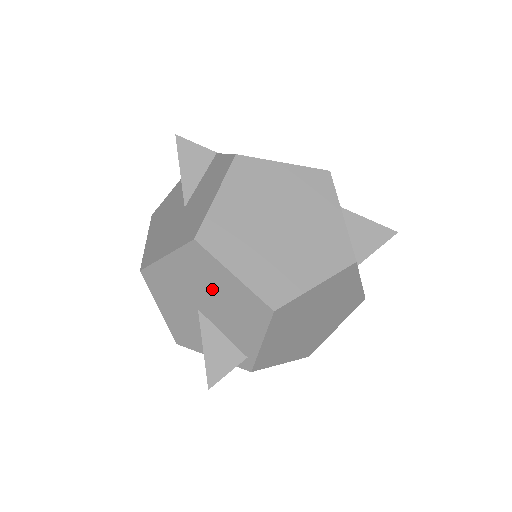
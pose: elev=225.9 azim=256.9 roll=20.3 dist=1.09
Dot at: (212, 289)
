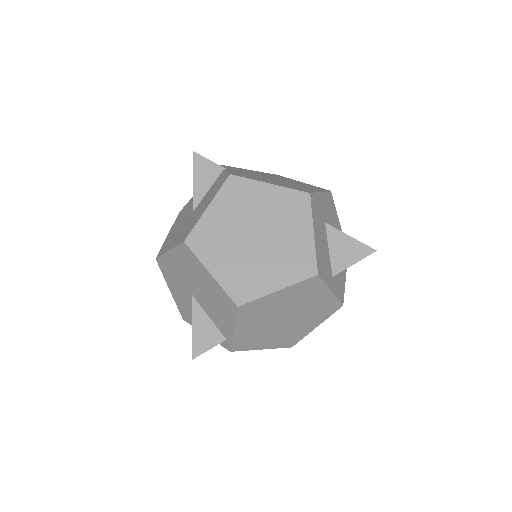
Dot at: (199, 282)
